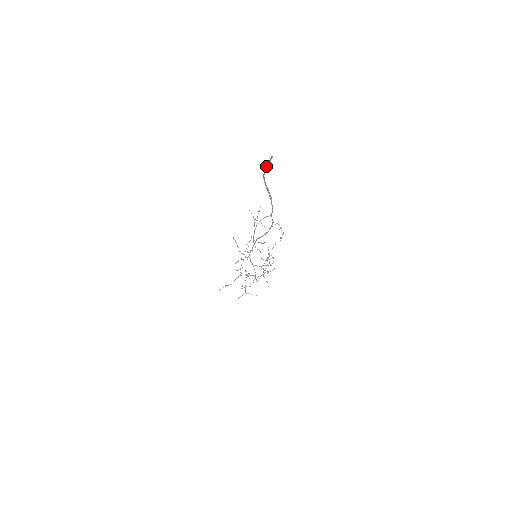
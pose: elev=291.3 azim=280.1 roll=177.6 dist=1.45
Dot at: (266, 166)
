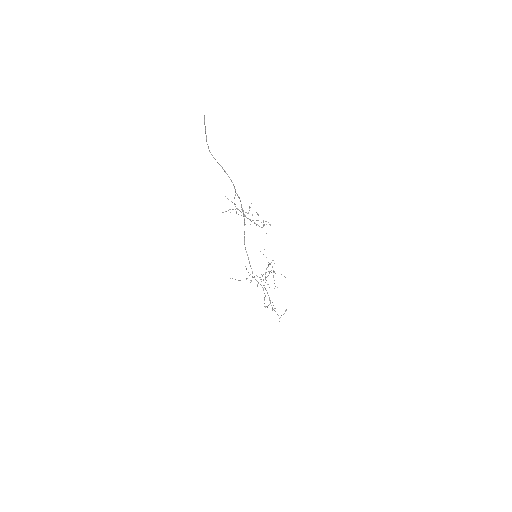
Dot at: occluded
